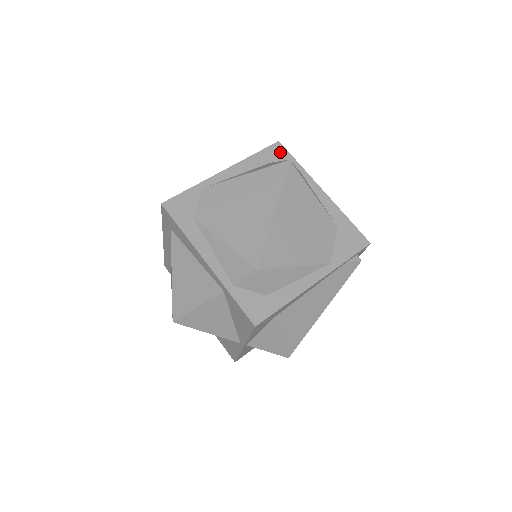
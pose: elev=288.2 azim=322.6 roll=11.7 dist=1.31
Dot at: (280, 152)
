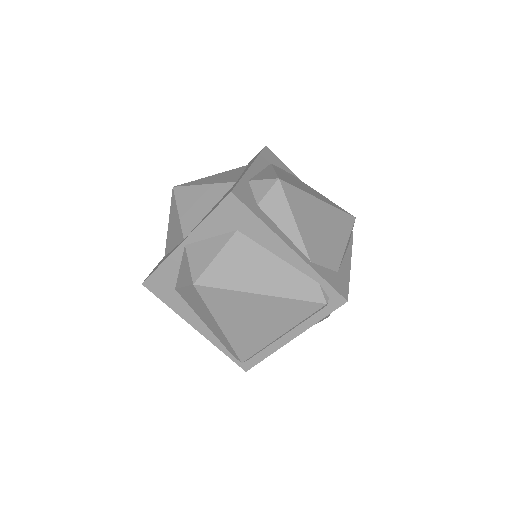
Dot at: occluded
